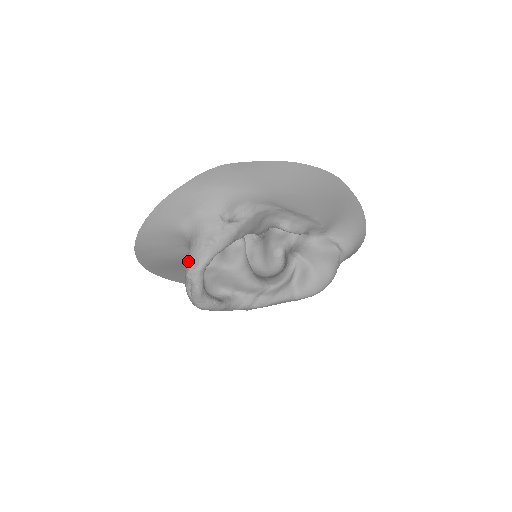
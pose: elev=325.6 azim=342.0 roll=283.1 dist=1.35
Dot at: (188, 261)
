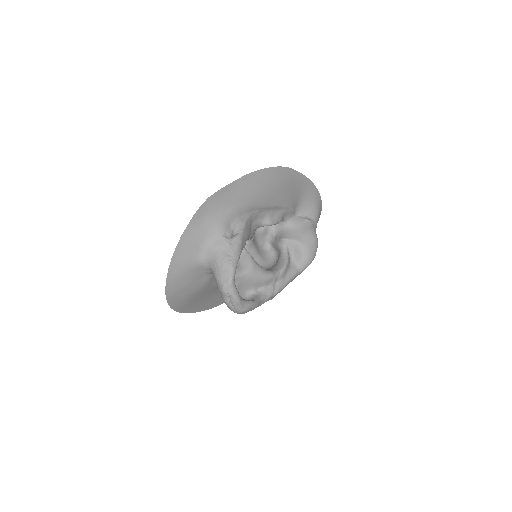
Dot at: (219, 281)
